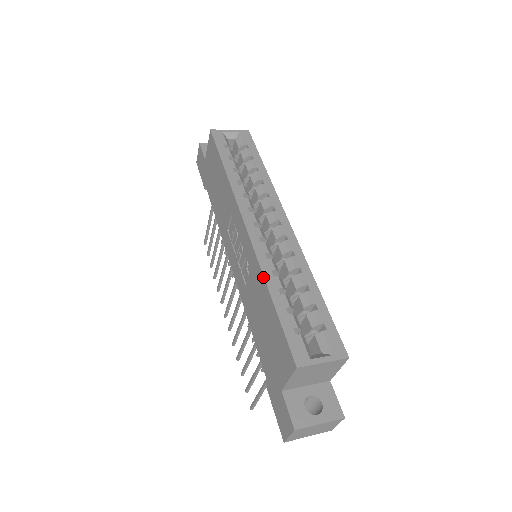
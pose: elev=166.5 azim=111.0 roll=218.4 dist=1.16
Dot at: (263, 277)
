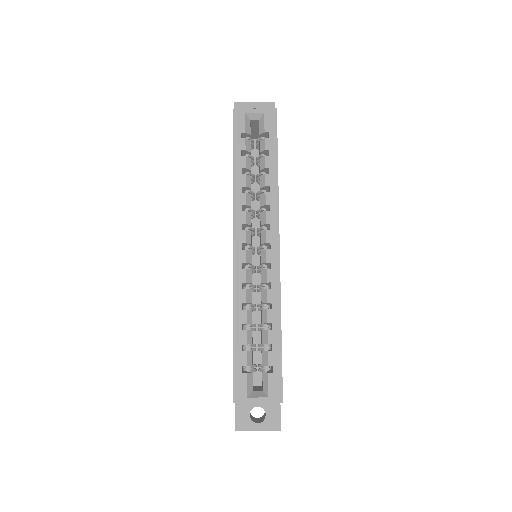
Dot at: occluded
